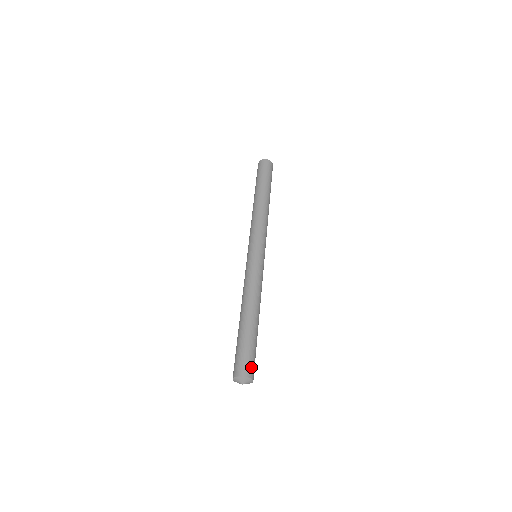
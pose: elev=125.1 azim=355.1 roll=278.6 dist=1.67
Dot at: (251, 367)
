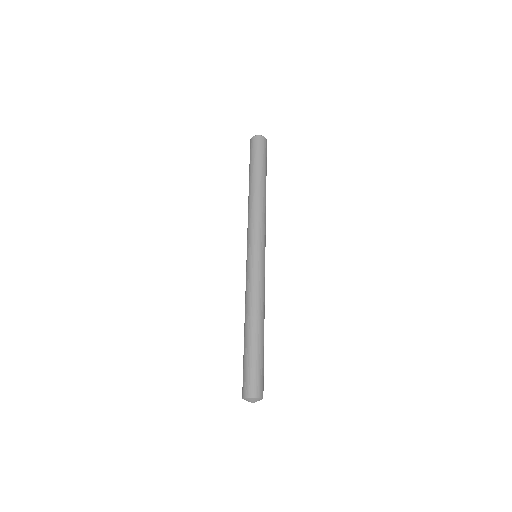
Dot at: (252, 385)
